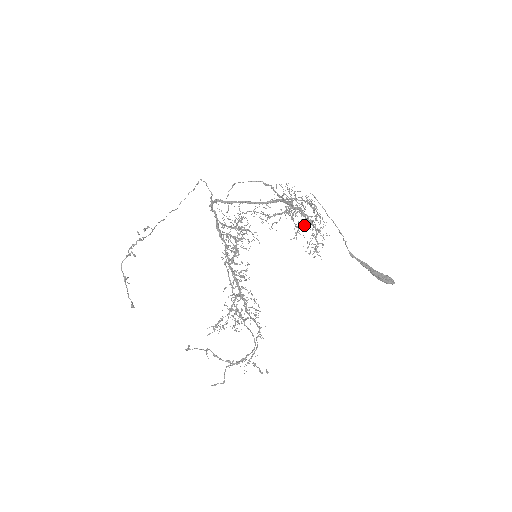
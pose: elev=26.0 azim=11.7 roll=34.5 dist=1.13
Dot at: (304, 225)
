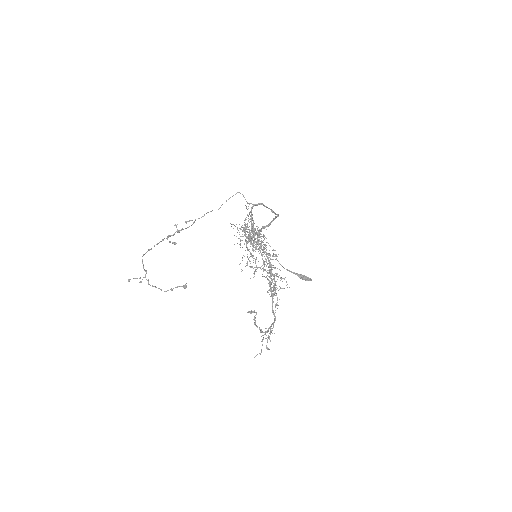
Dot at: occluded
